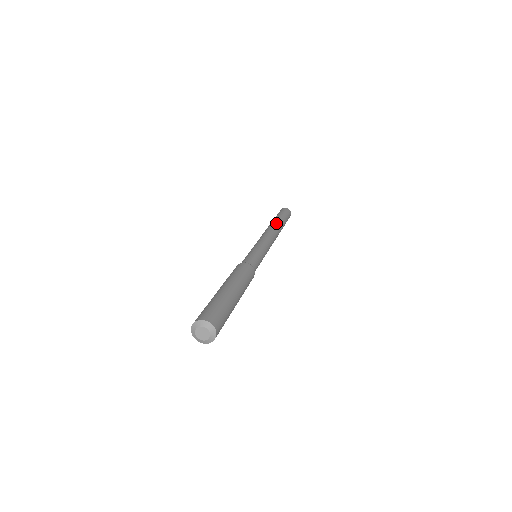
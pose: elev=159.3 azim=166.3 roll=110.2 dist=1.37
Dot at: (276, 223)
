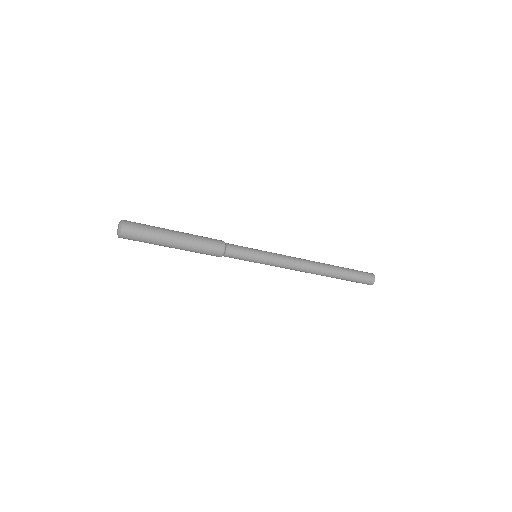
Dot at: occluded
